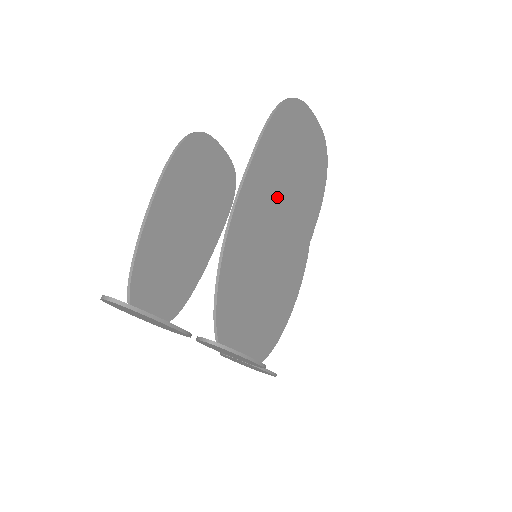
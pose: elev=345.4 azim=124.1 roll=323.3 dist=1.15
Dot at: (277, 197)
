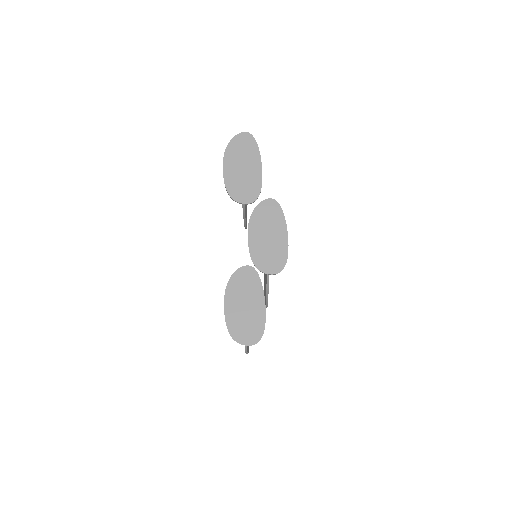
Dot at: occluded
